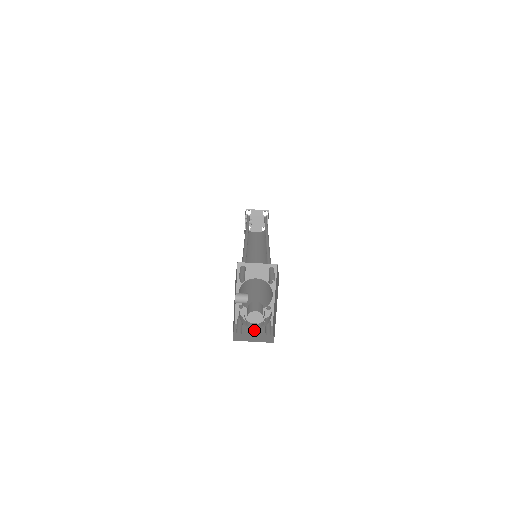
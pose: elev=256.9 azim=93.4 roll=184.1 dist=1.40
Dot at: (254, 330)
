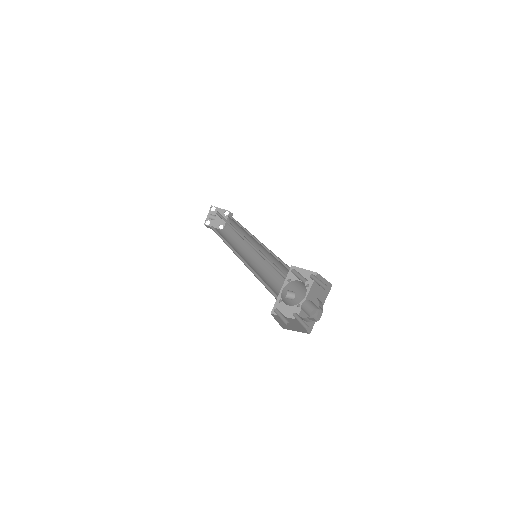
Dot at: occluded
